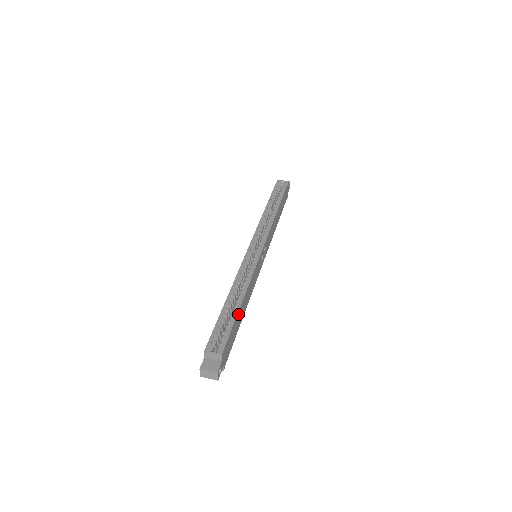
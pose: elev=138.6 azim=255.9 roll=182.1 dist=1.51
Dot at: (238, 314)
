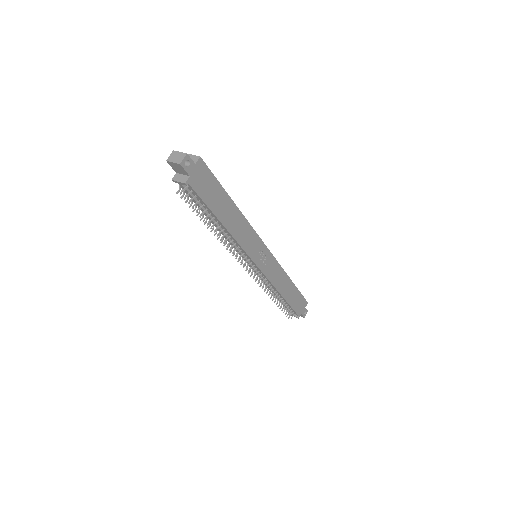
Dot at: (226, 197)
